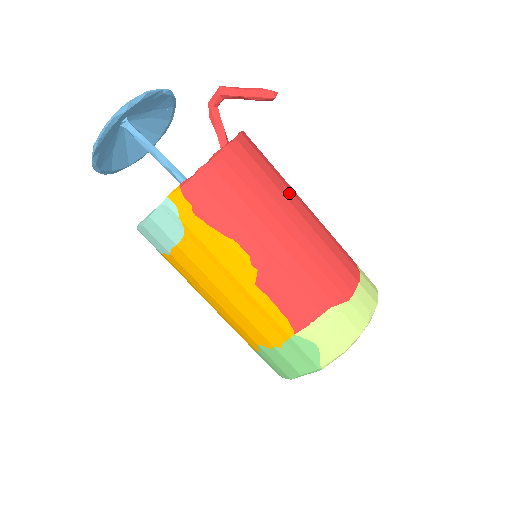
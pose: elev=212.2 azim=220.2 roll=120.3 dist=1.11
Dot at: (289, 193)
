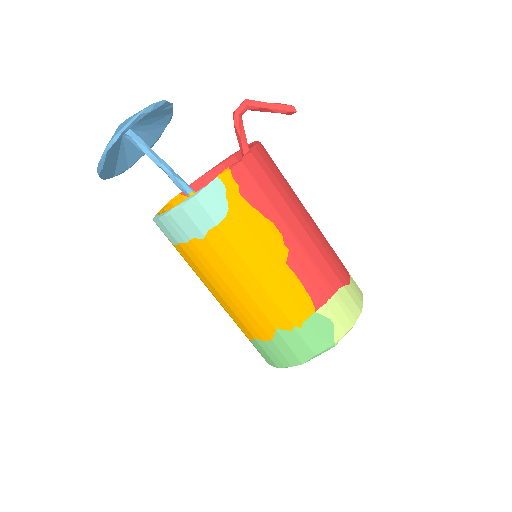
Dot at: occluded
